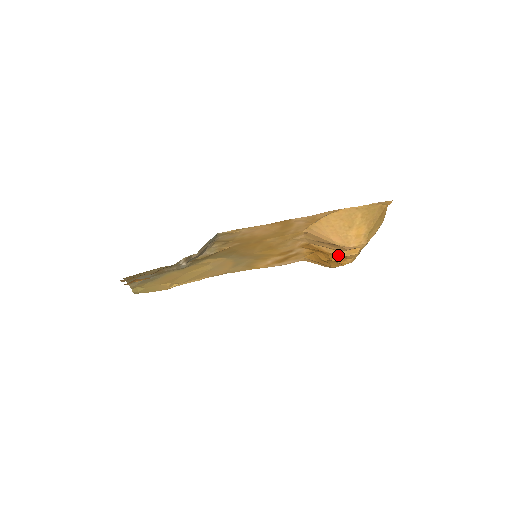
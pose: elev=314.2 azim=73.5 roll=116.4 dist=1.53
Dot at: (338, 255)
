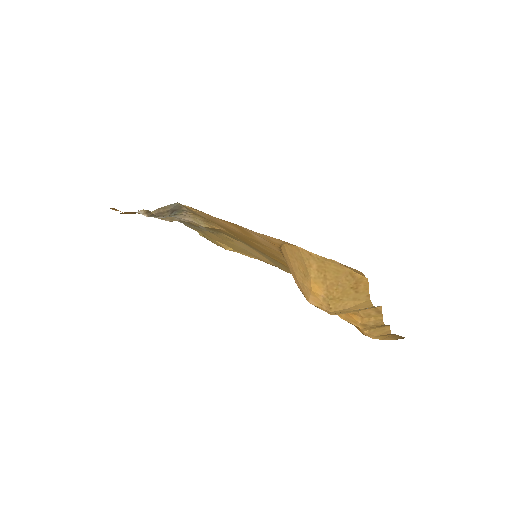
Dot at: occluded
